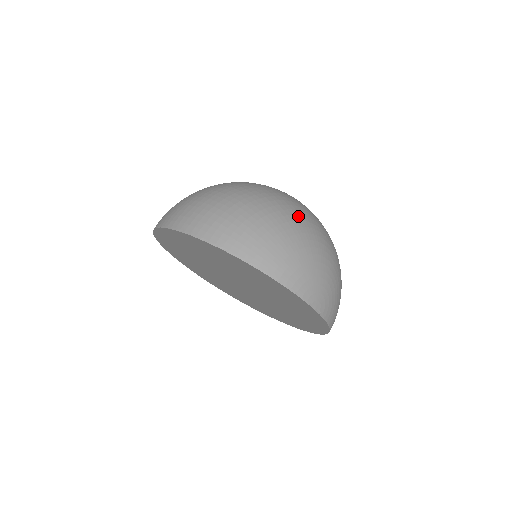
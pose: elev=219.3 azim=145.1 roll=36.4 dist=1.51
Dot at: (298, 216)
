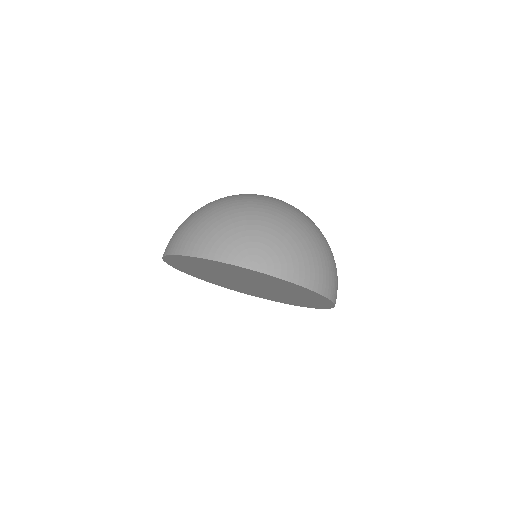
Dot at: (231, 204)
